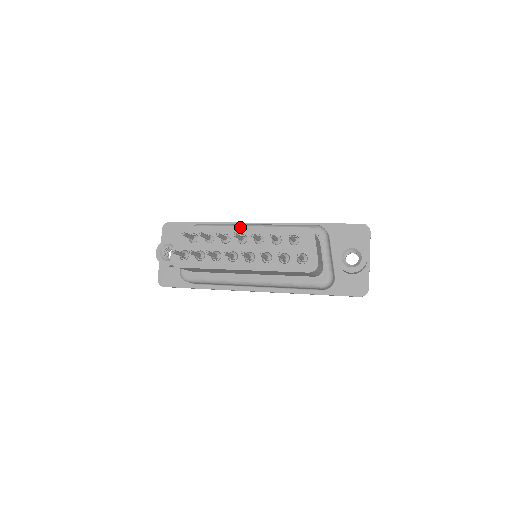
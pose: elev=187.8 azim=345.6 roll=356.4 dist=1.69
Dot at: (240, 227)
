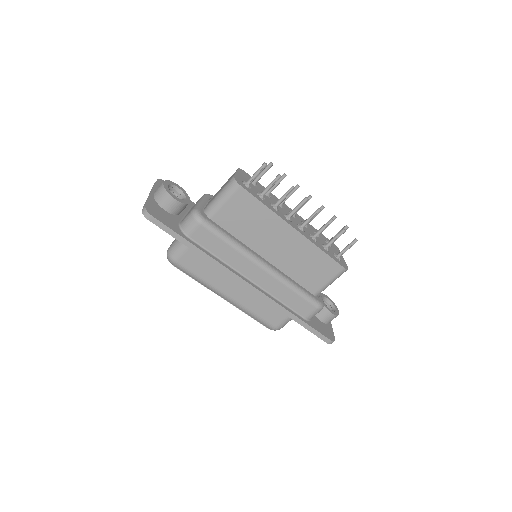
Dot at: occluded
